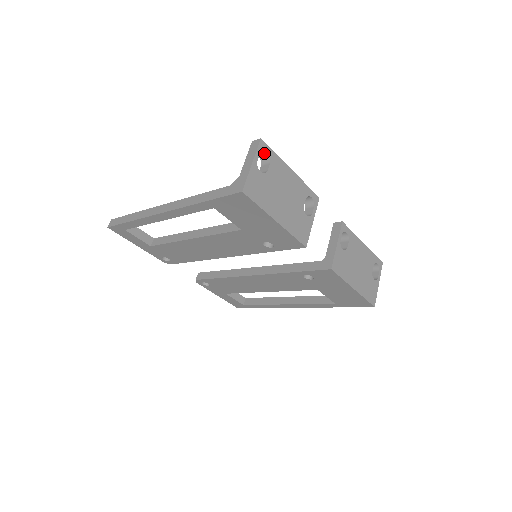
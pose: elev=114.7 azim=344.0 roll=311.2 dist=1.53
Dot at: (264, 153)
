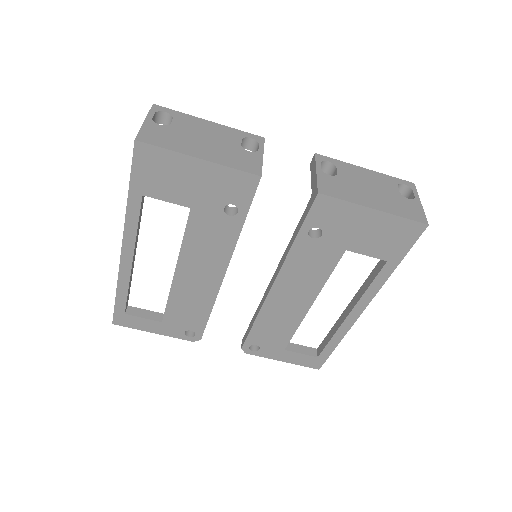
Dot at: (164, 116)
